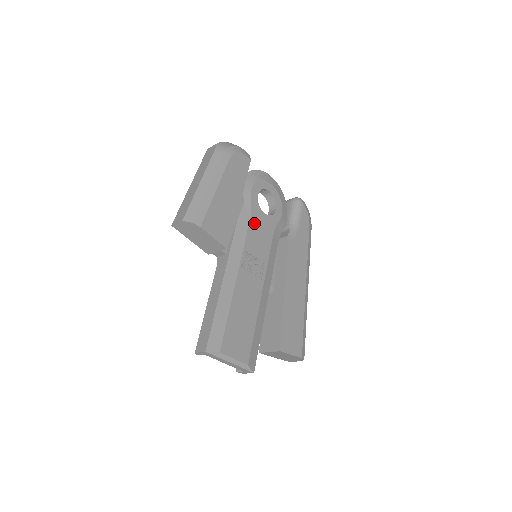
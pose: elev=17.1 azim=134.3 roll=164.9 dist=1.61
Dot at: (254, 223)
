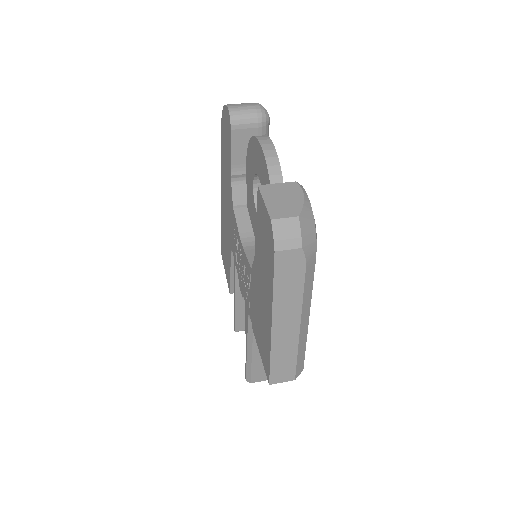
Dot at: occluded
